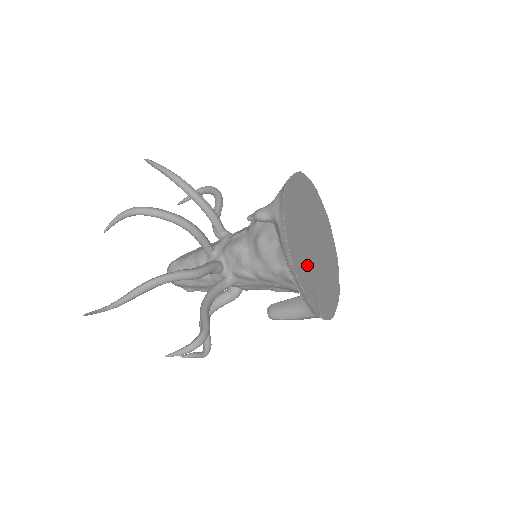
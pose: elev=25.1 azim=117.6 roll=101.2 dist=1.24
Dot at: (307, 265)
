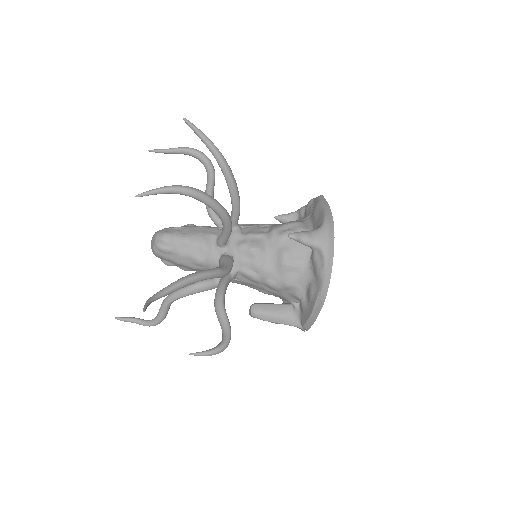
Dot at: occluded
